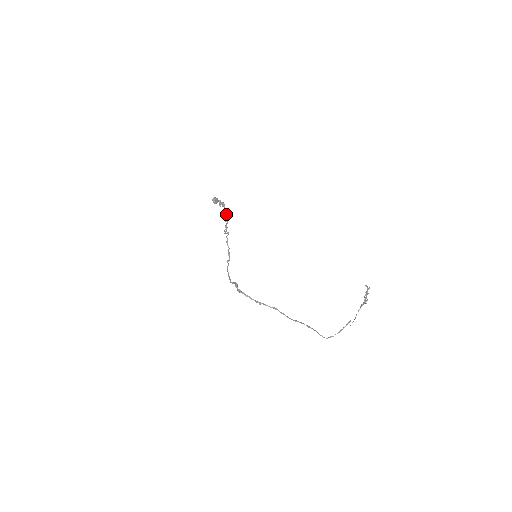
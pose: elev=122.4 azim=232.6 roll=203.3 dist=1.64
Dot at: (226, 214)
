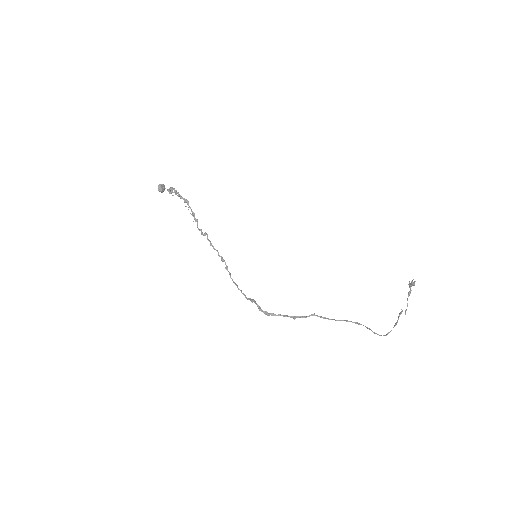
Dot at: (185, 202)
